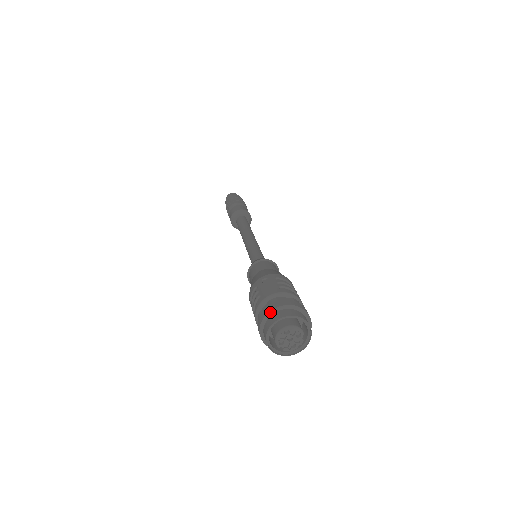
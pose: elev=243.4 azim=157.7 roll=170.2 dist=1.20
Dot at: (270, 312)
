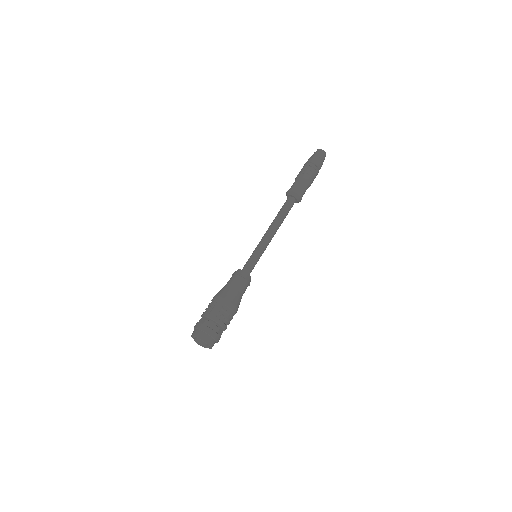
Dot at: (198, 329)
